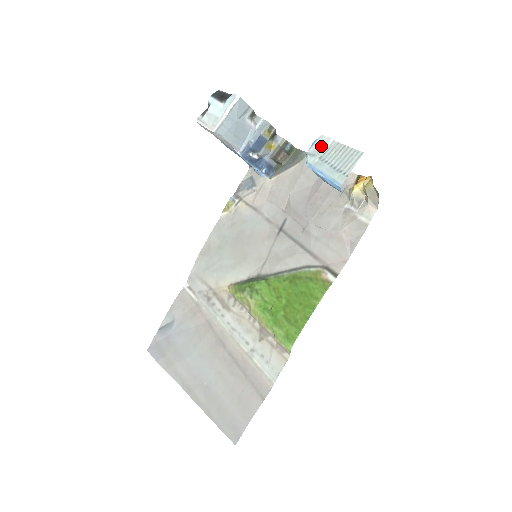
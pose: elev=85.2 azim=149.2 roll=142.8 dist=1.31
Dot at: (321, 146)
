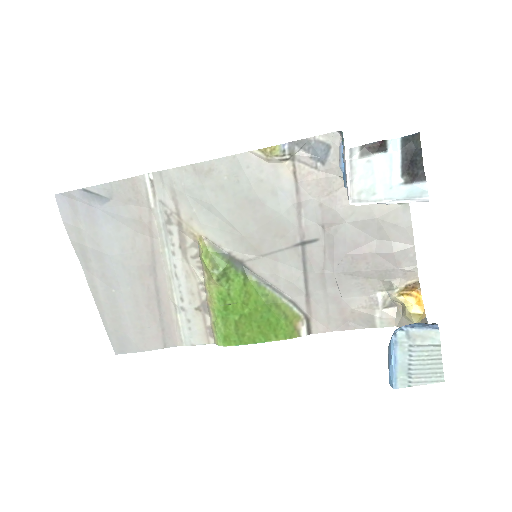
Dot at: (425, 338)
